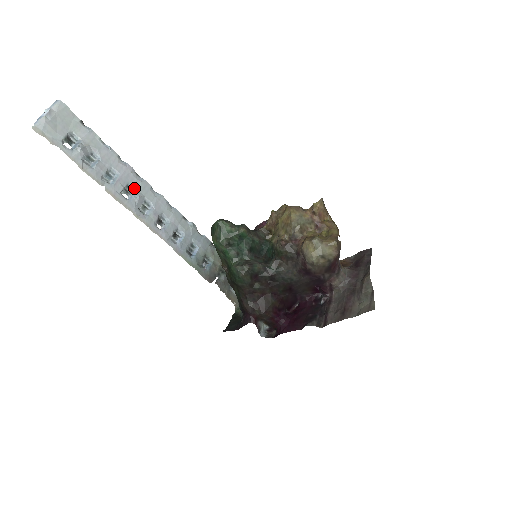
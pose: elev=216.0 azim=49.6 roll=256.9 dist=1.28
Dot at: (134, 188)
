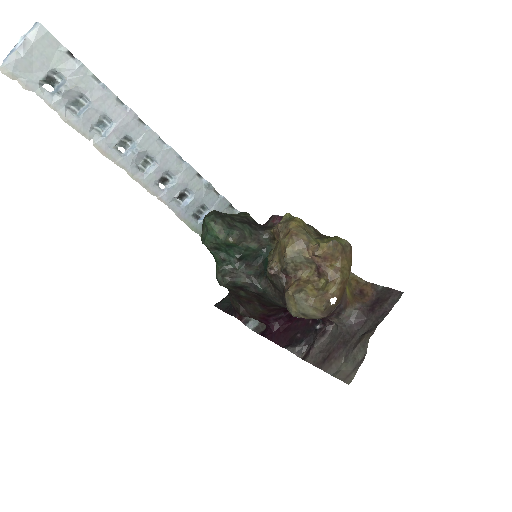
Dot at: (134, 140)
